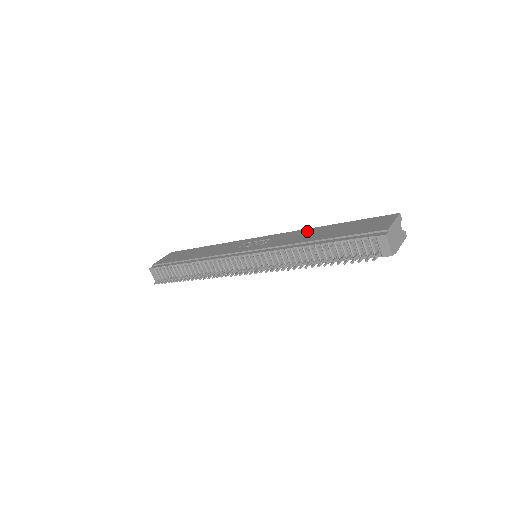
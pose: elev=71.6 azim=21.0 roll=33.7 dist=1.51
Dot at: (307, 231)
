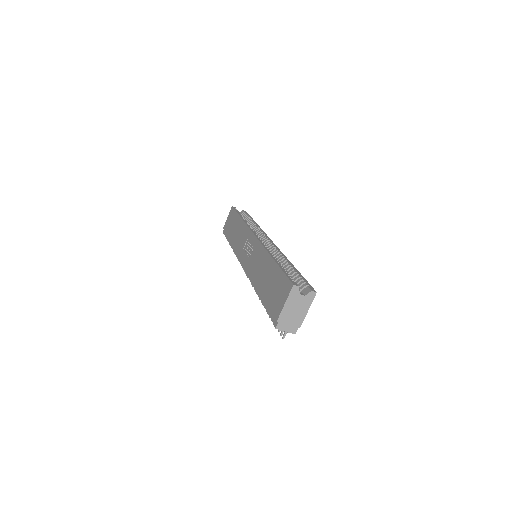
Dot at: (263, 258)
